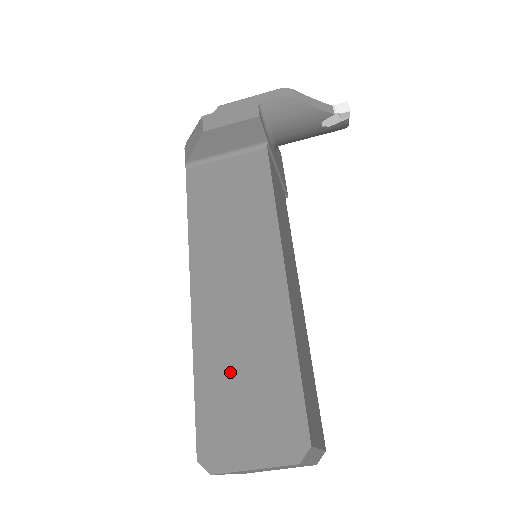
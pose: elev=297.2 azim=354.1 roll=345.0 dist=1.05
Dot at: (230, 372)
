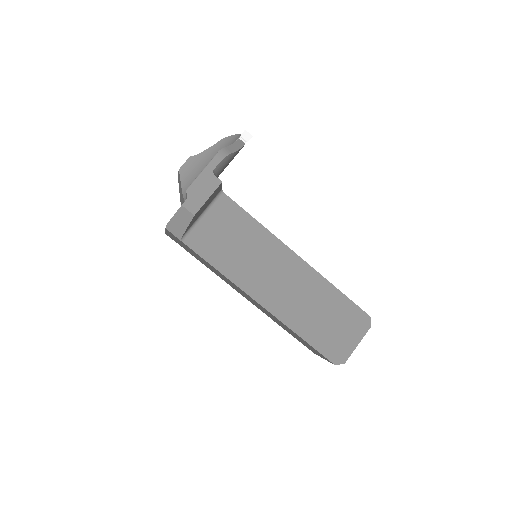
Dot at: (316, 321)
